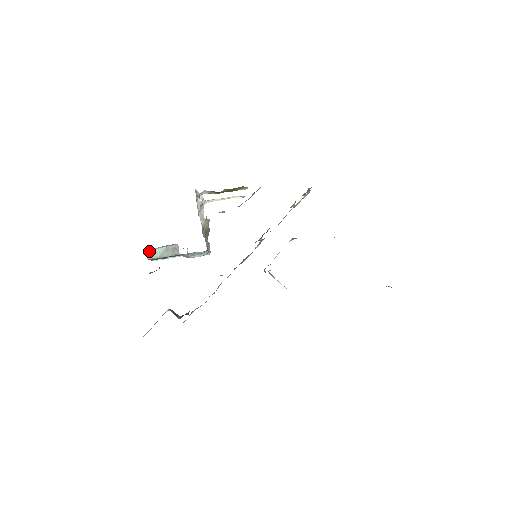
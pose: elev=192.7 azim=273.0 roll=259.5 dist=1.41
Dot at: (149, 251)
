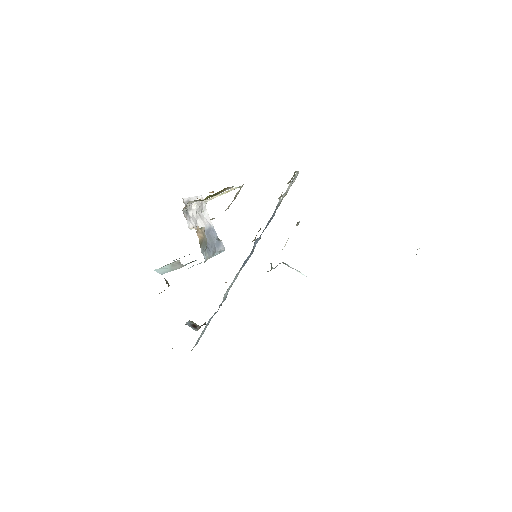
Dot at: (158, 270)
